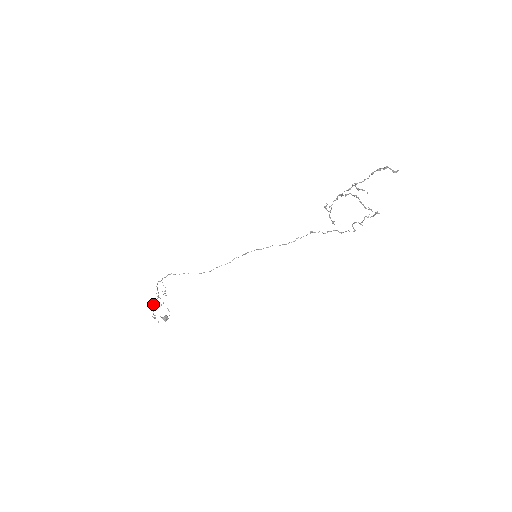
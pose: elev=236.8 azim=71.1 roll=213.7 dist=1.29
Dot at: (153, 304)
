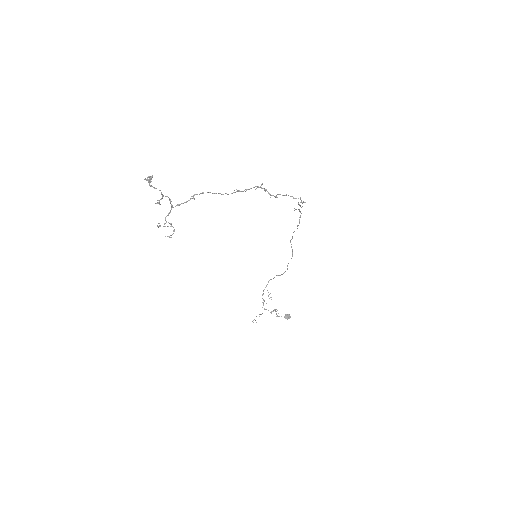
Dot at: (264, 309)
